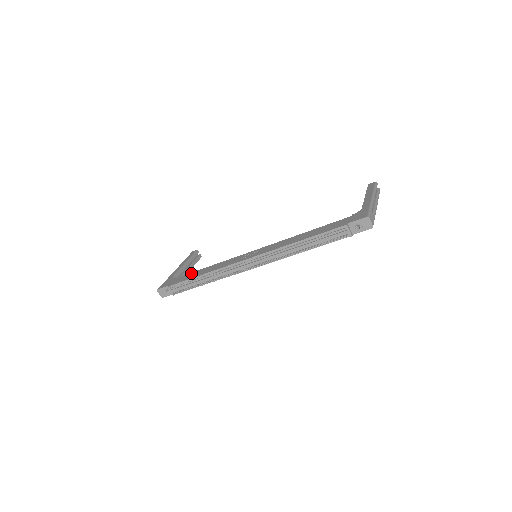
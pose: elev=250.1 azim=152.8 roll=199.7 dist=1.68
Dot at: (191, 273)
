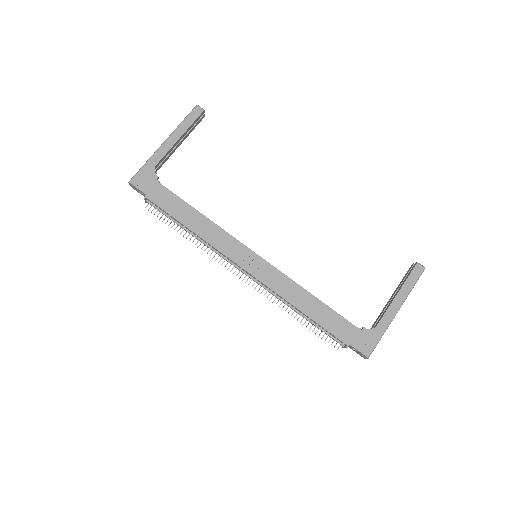
Dot at: (178, 200)
